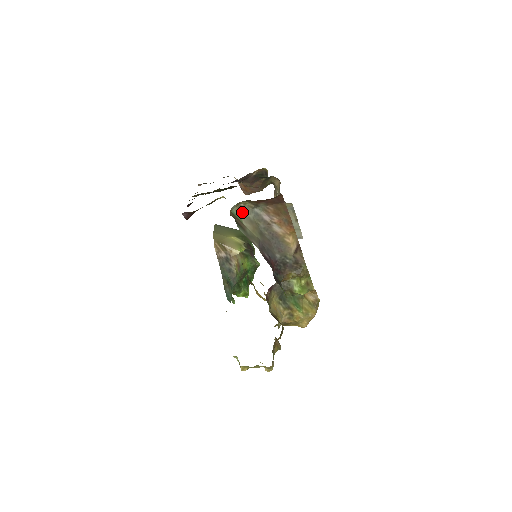
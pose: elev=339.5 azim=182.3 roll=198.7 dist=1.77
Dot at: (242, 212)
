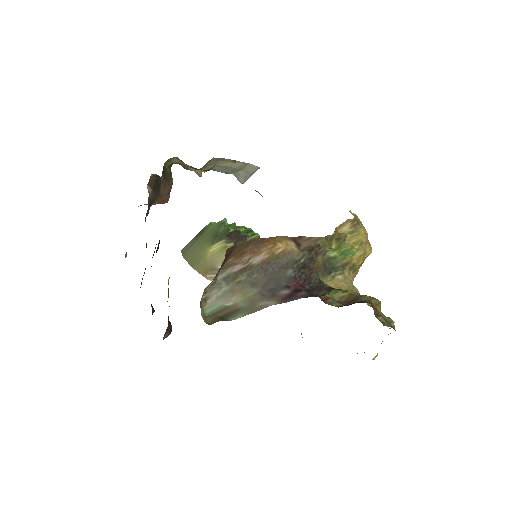
Dot at: (213, 299)
